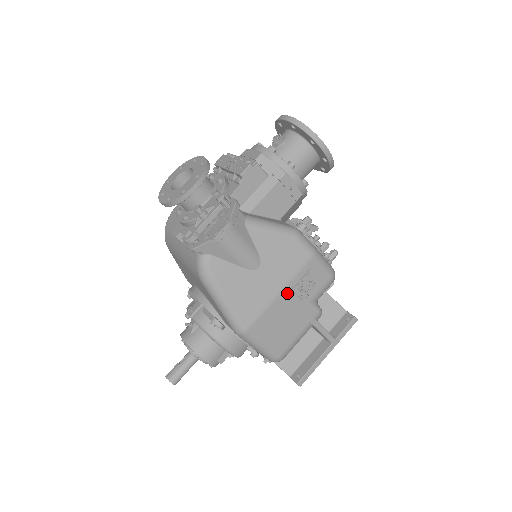
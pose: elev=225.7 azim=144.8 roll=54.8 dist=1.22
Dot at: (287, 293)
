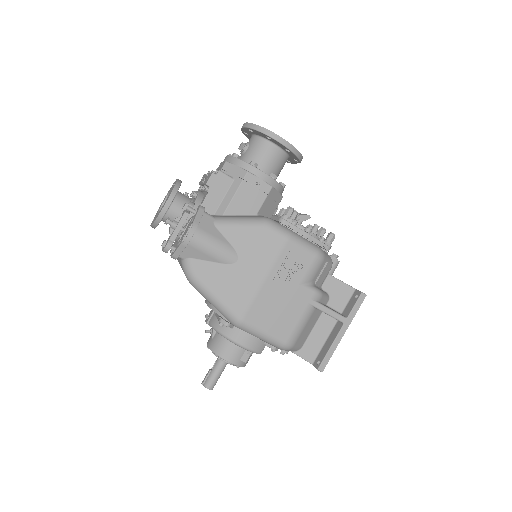
Dot at: (272, 279)
